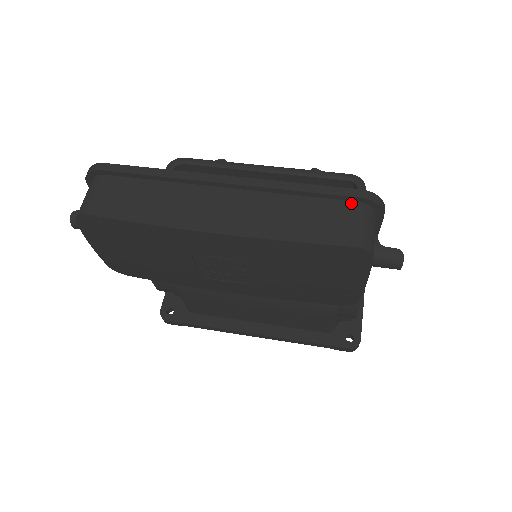
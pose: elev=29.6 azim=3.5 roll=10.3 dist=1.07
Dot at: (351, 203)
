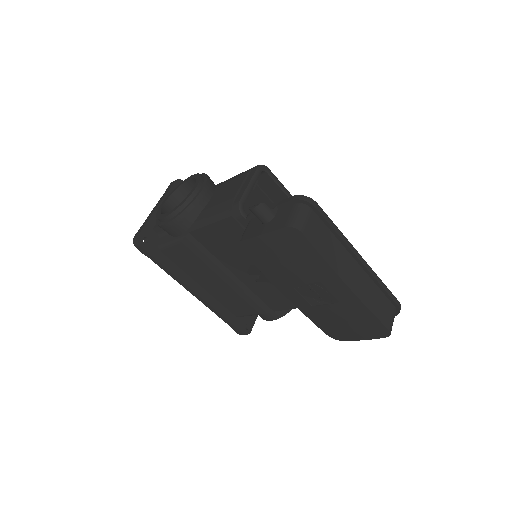
Dot at: (393, 306)
